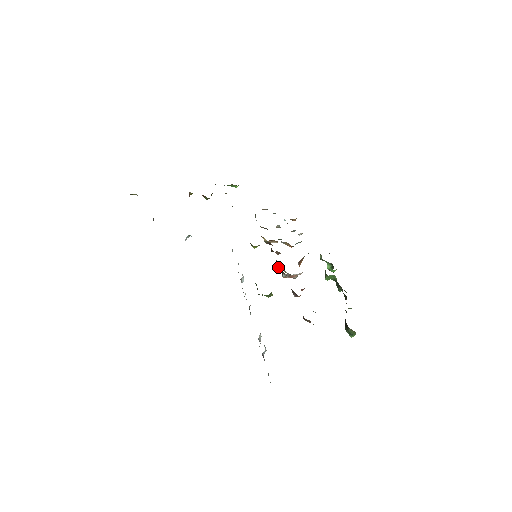
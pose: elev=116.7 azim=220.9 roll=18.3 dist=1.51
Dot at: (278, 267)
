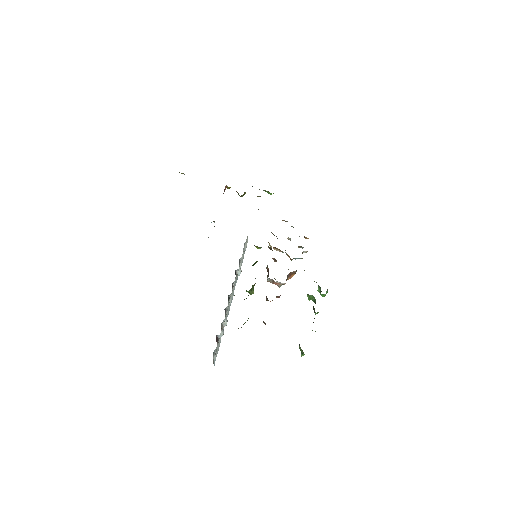
Dot at: (267, 271)
